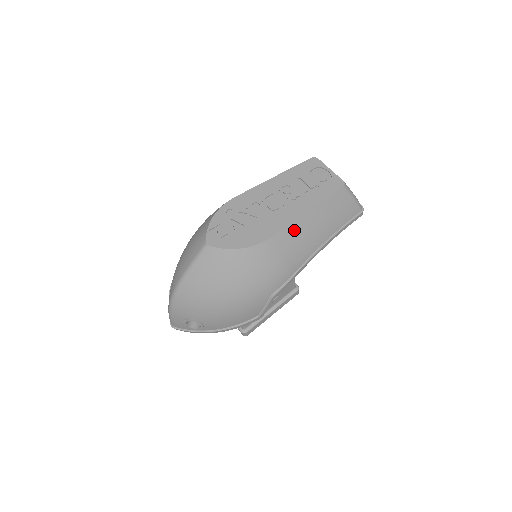
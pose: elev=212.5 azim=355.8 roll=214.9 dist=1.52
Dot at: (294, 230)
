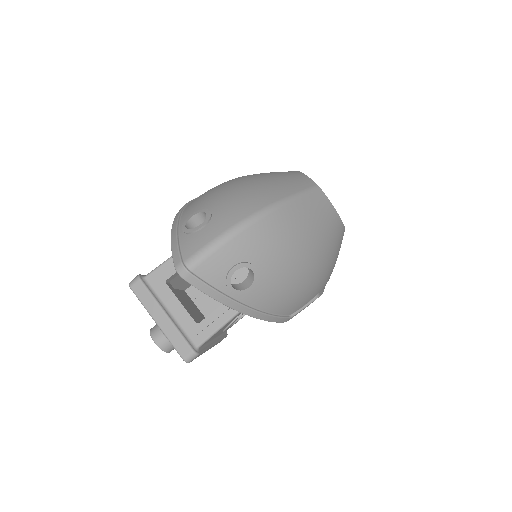
Dot at: occluded
